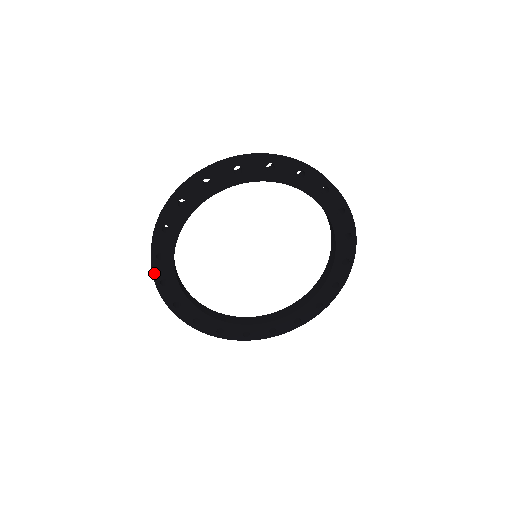
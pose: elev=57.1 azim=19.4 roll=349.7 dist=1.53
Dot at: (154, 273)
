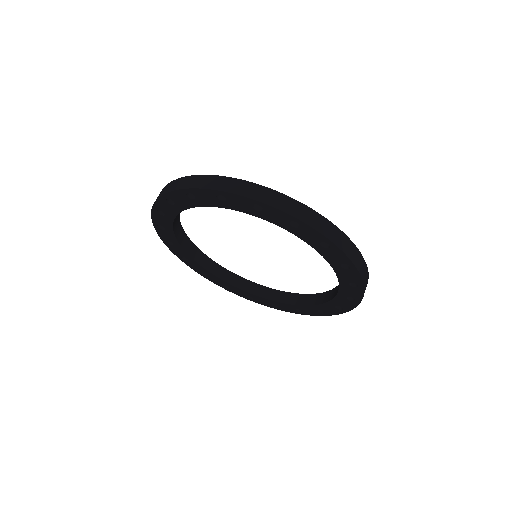
Dot at: (173, 251)
